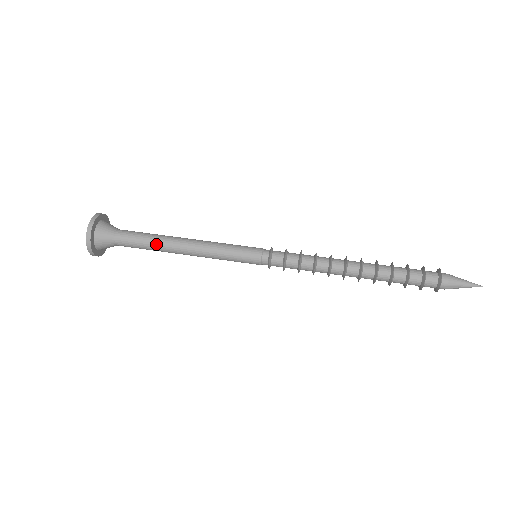
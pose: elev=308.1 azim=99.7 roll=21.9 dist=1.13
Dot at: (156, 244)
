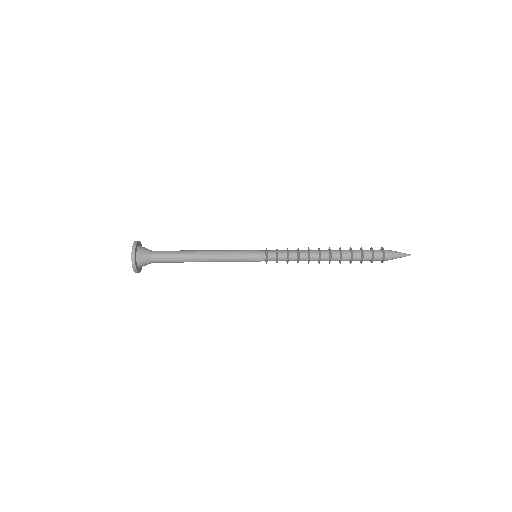
Dot at: (183, 257)
